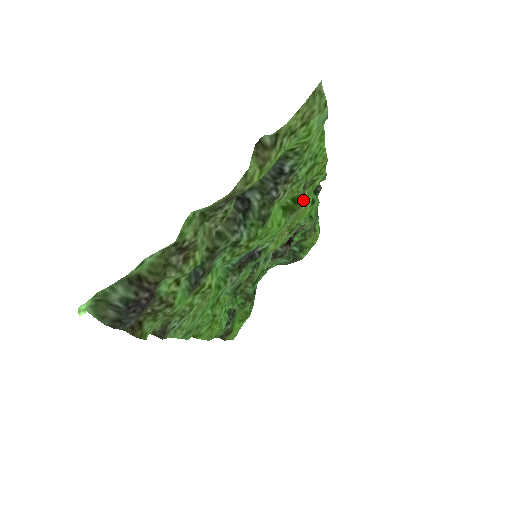
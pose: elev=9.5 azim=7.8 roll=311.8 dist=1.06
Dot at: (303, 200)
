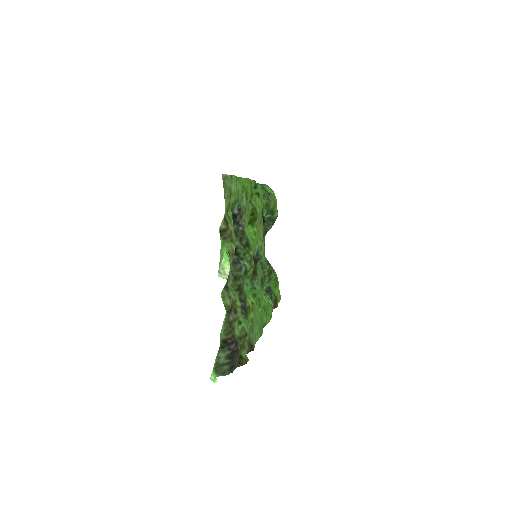
Dot at: (255, 208)
